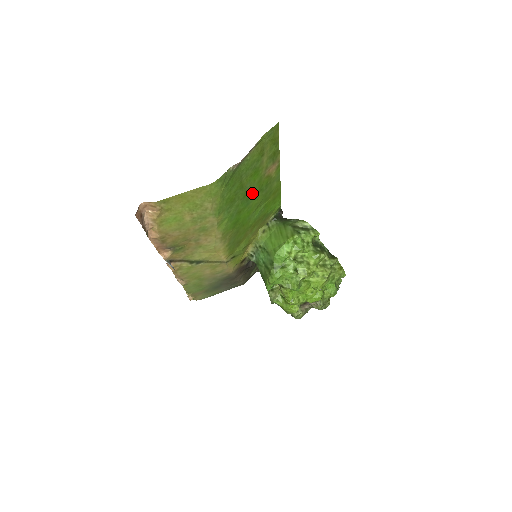
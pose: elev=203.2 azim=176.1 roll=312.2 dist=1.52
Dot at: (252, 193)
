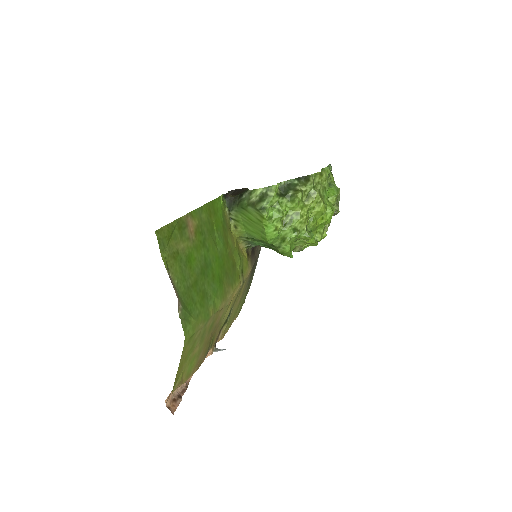
Dot at: (203, 259)
